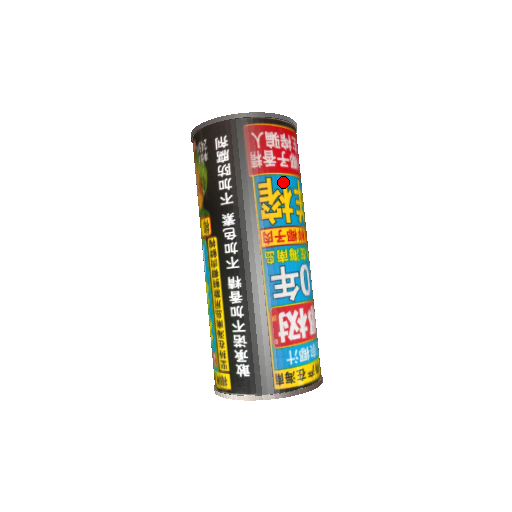
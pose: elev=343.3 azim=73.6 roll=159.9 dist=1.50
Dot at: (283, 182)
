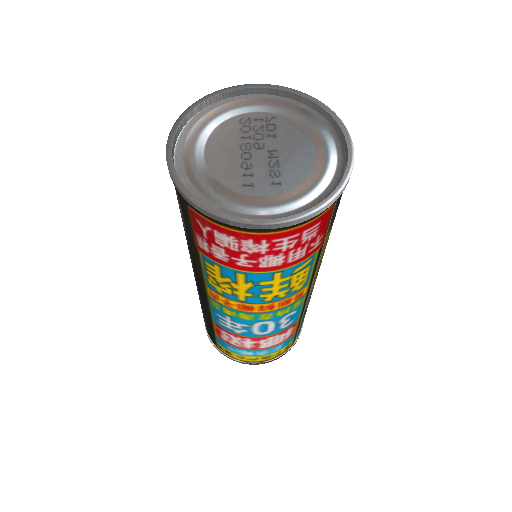
Dot at: (239, 275)
